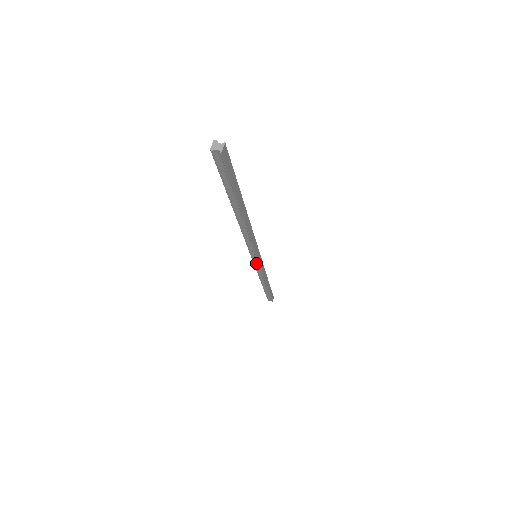
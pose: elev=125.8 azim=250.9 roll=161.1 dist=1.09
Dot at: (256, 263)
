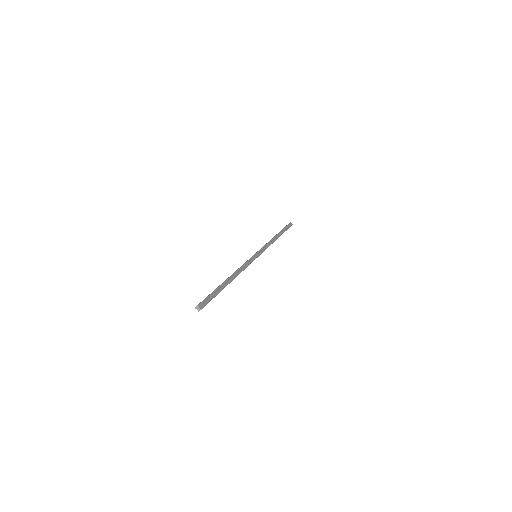
Dot at: occluded
